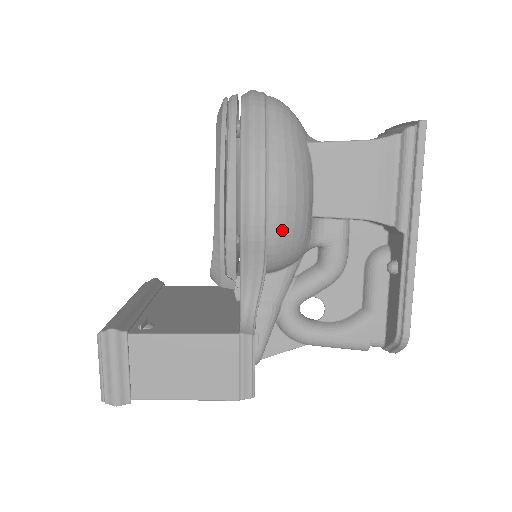
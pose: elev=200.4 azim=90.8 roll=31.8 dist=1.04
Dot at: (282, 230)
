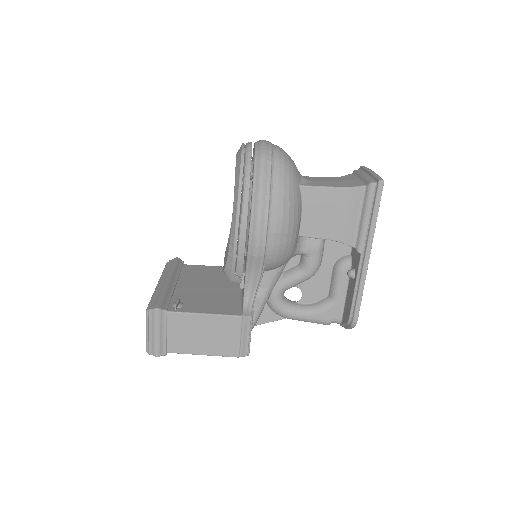
Dot at: (277, 249)
